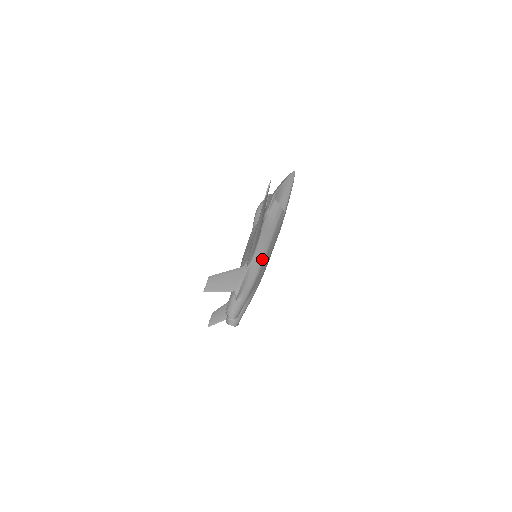
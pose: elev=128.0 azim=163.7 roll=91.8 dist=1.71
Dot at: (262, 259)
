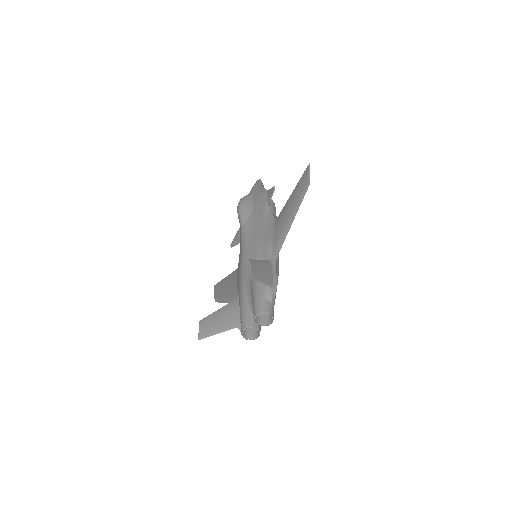
Dot at: occluded
